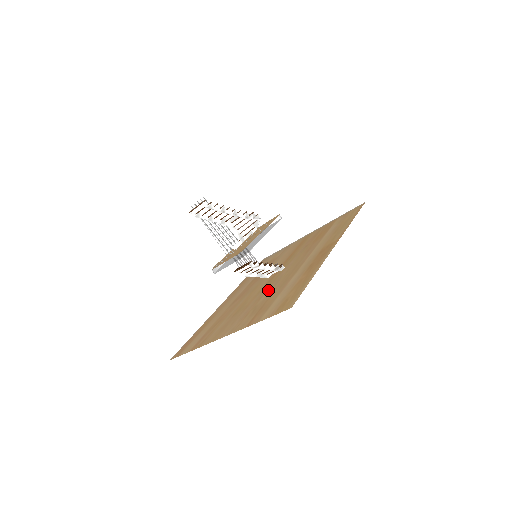
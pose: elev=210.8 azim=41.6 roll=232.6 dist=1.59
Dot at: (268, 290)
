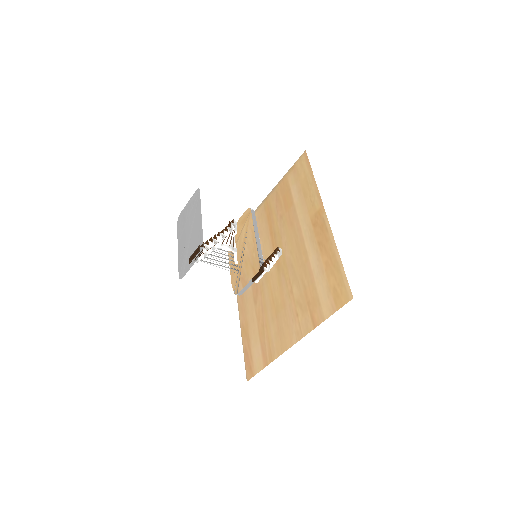
Dot at: (292, 280)
